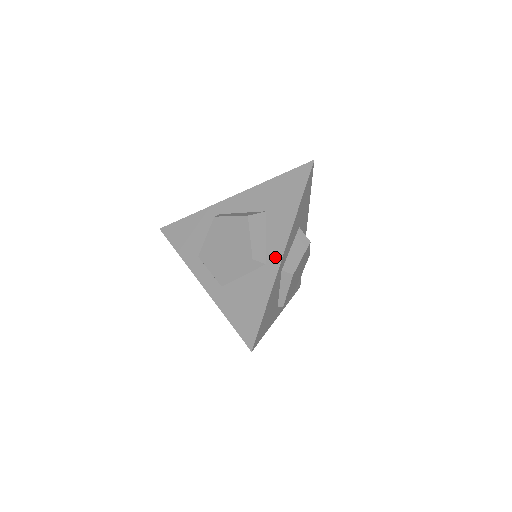
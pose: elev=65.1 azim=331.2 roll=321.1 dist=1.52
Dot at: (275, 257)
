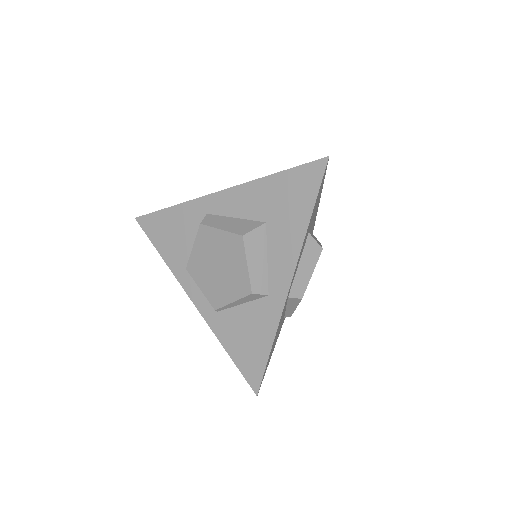
Dot at: (280, 289)
